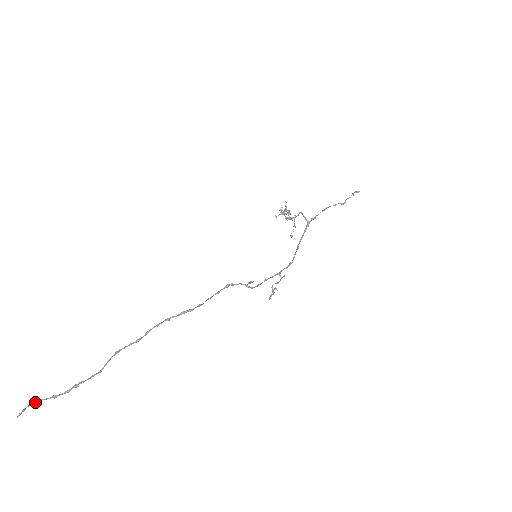
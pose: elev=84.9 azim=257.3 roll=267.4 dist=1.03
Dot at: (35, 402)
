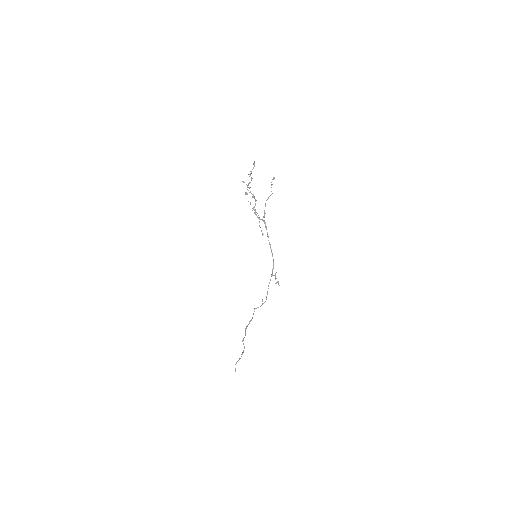
Dot at: occluded
